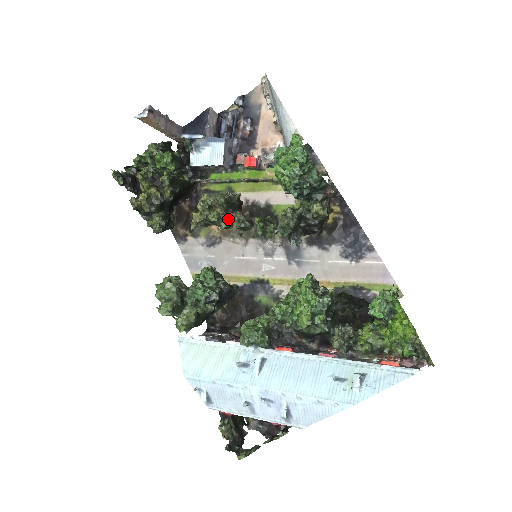
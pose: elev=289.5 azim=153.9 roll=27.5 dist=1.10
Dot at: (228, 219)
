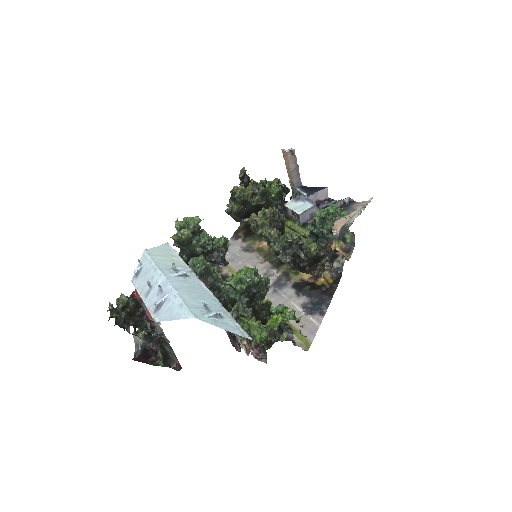
Dot at: occluded
